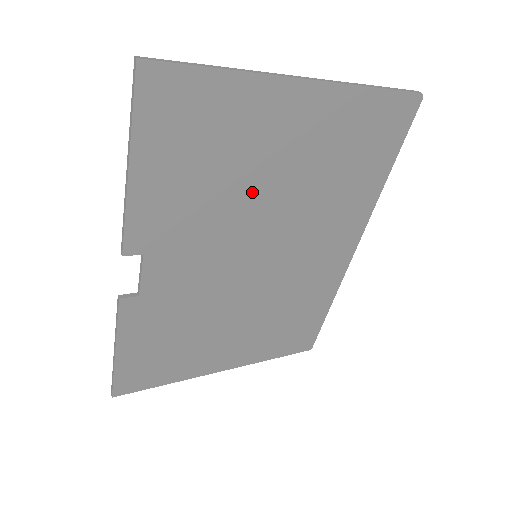
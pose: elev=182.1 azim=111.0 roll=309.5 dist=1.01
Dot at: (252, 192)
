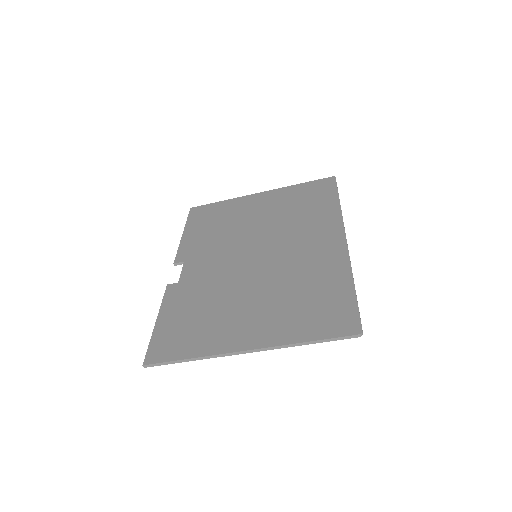
Dot at: (243, 228)
